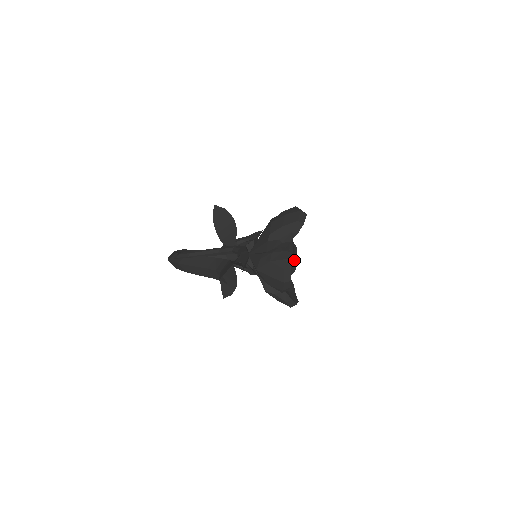
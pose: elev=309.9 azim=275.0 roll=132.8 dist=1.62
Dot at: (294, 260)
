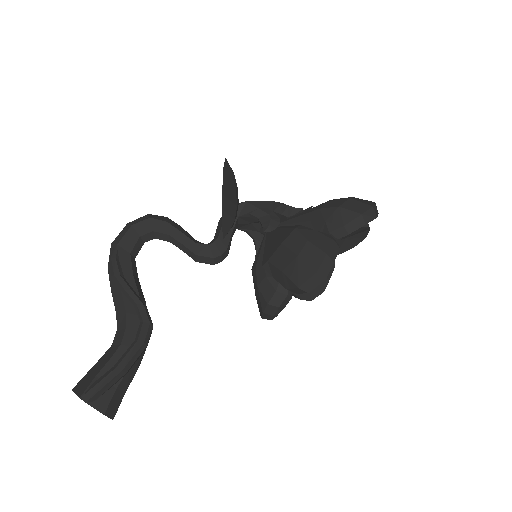
Dot at: (360, 236)
